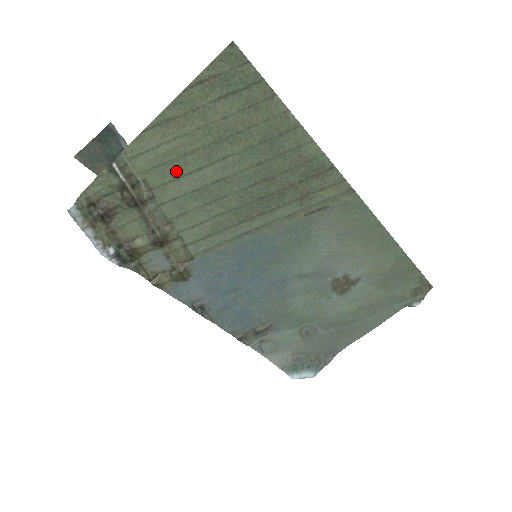
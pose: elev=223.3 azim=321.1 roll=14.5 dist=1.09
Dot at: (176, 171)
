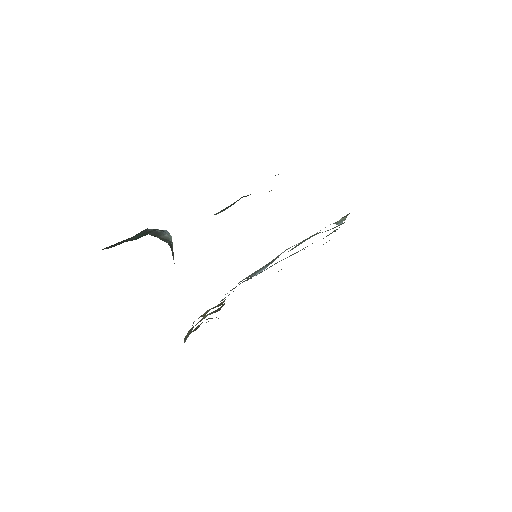
Dot at: occluded
